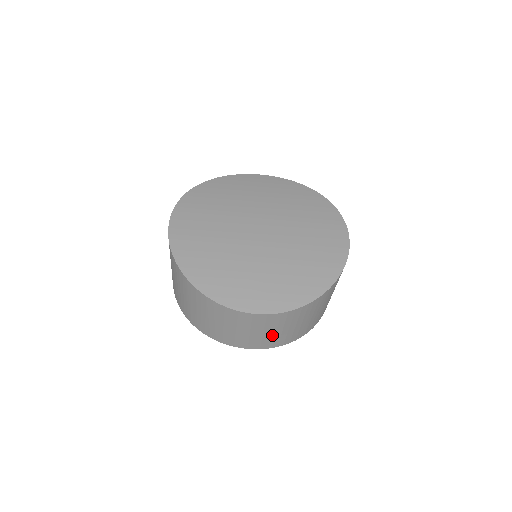
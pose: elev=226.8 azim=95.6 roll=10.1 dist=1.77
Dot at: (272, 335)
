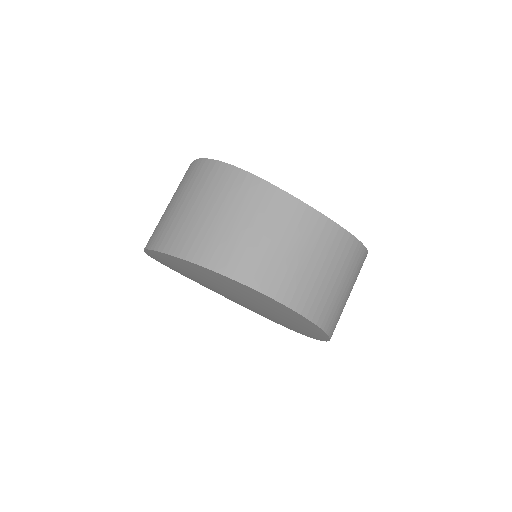
Dot at: (314, 276)
